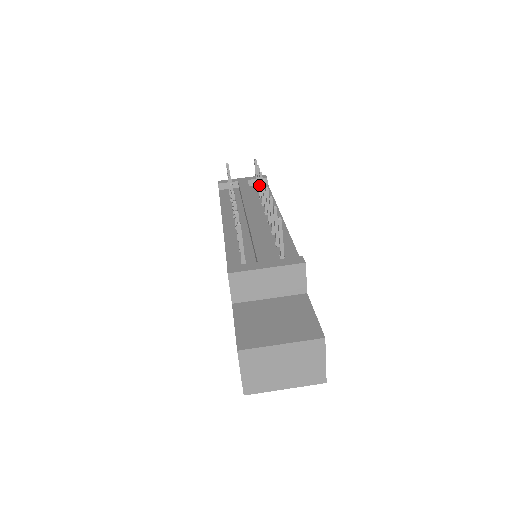
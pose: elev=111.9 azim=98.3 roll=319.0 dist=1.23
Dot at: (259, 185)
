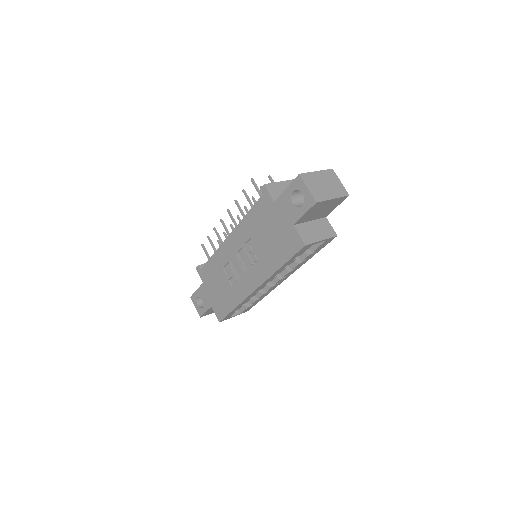
Dot at: occluded
